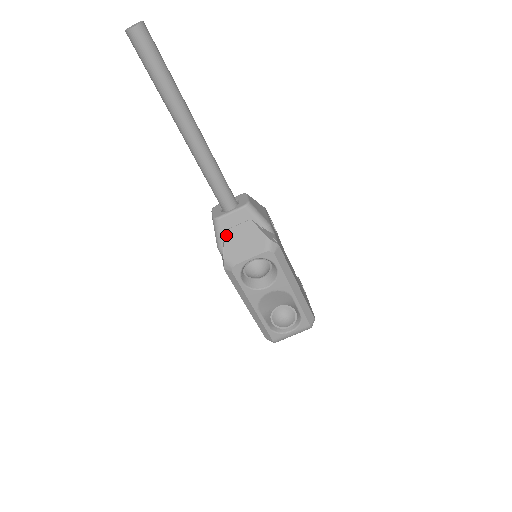
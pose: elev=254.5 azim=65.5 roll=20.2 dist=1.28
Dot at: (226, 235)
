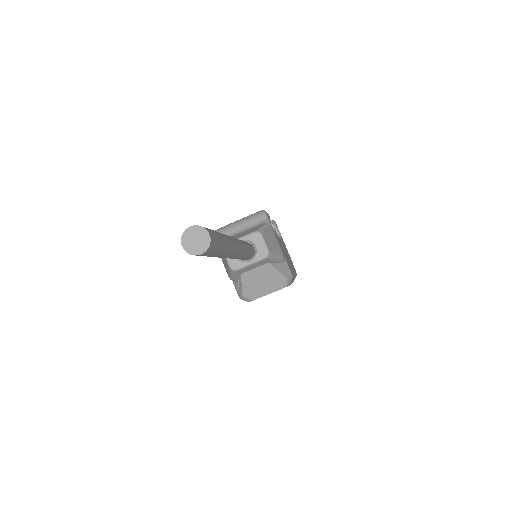
Dot at: (243, 277)
